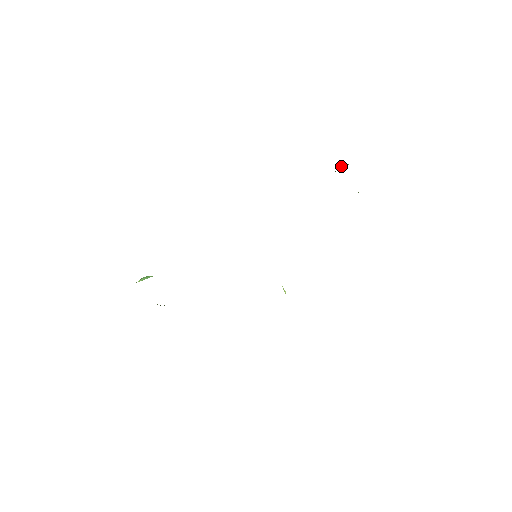
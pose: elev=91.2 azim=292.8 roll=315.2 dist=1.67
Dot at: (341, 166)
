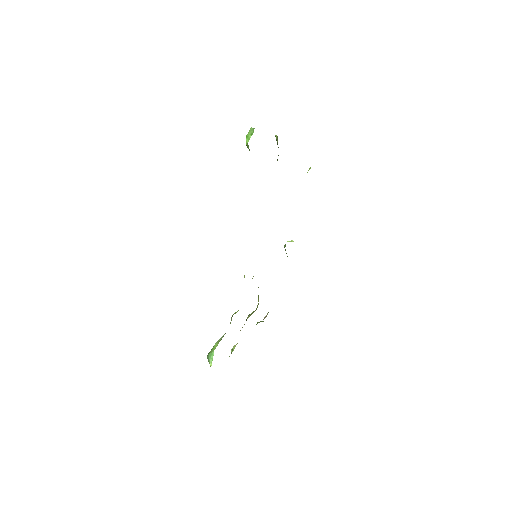
Dot at: (247, 139)
